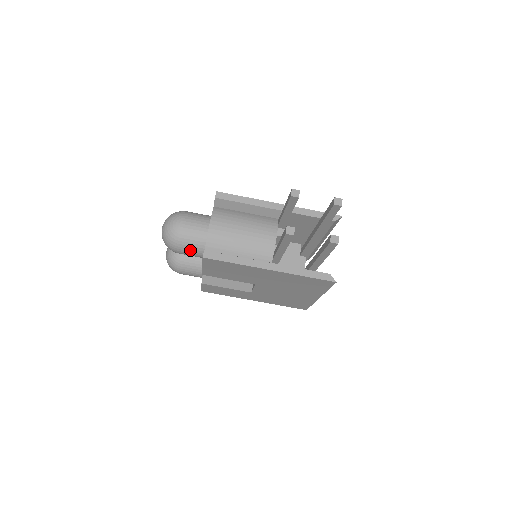
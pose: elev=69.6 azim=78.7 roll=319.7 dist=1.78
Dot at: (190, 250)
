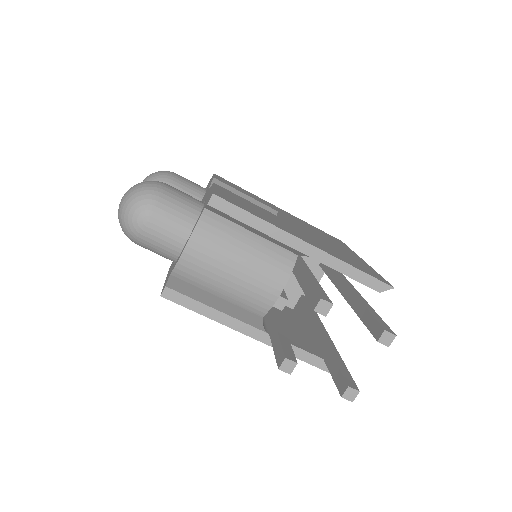
Dot at: (154, 252)
